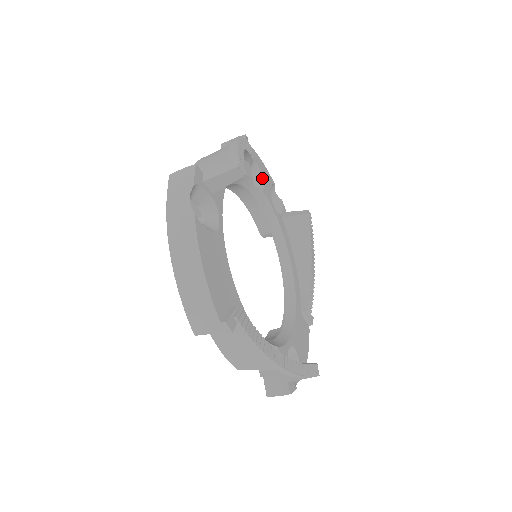
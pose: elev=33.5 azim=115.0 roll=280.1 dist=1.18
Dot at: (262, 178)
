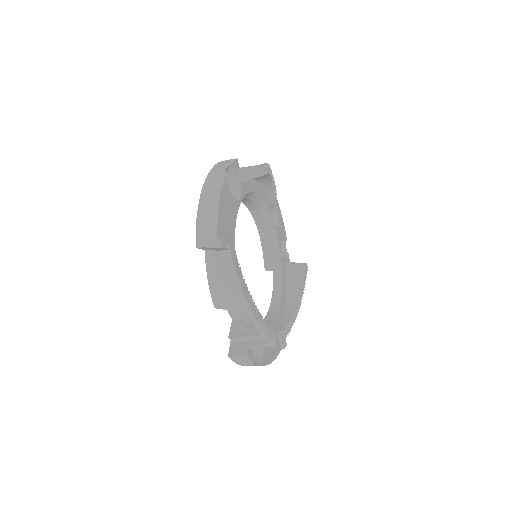
Dot at: (278, 224)
